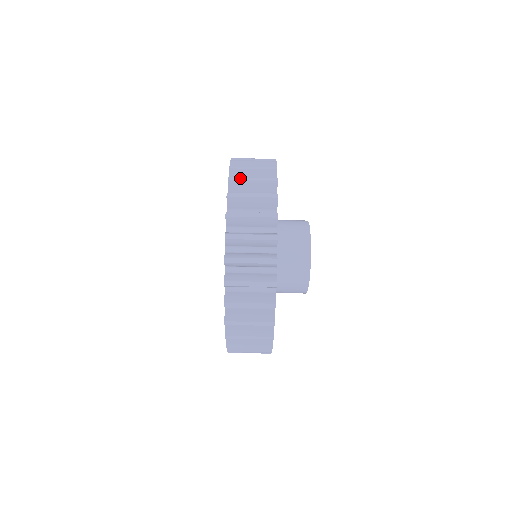
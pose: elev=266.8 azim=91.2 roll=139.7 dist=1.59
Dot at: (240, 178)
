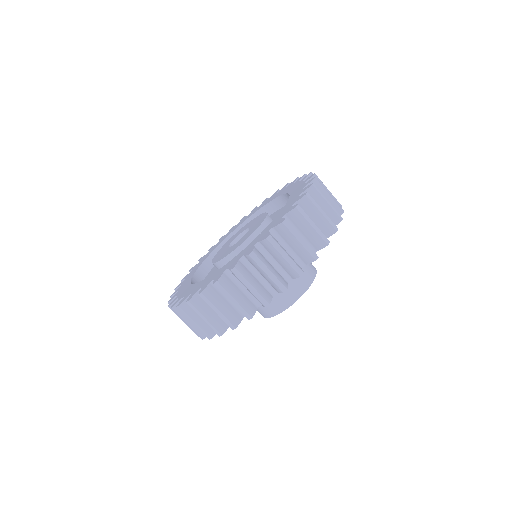
Dot at: occluded
